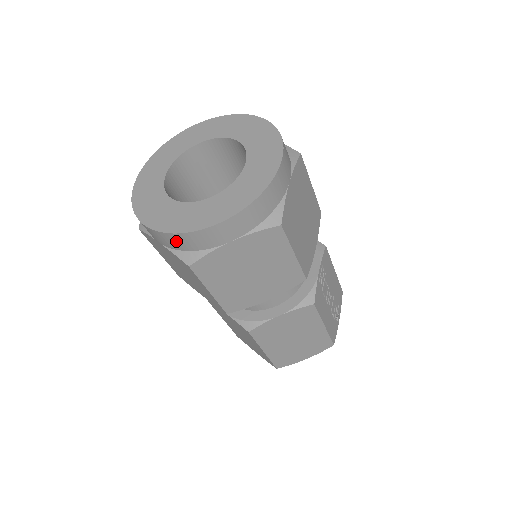
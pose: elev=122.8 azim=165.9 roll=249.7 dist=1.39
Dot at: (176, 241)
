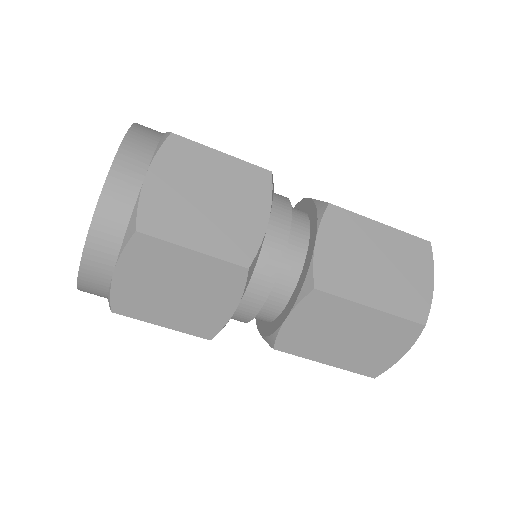
Dot at: (106, 229)
